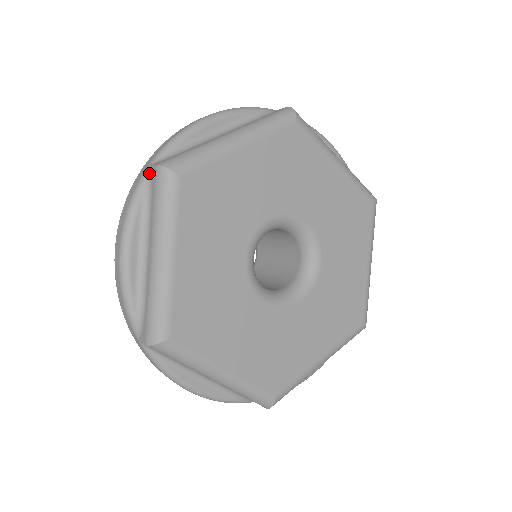
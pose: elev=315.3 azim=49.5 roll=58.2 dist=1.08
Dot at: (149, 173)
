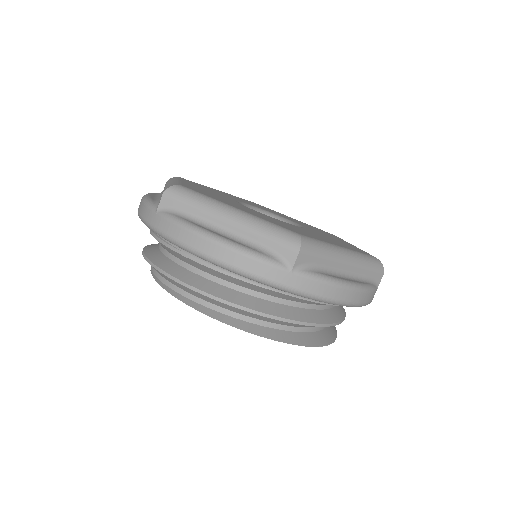
Dot at: occluded
